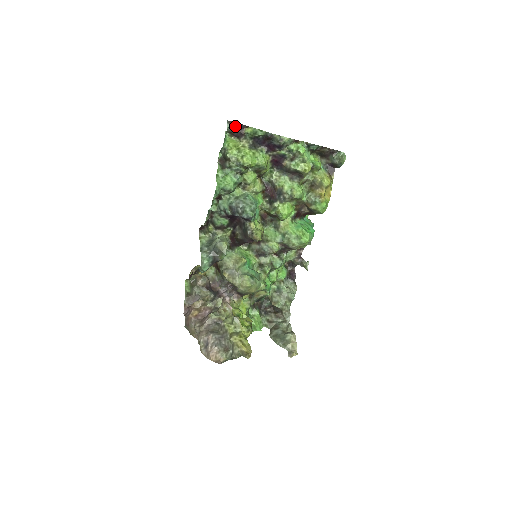
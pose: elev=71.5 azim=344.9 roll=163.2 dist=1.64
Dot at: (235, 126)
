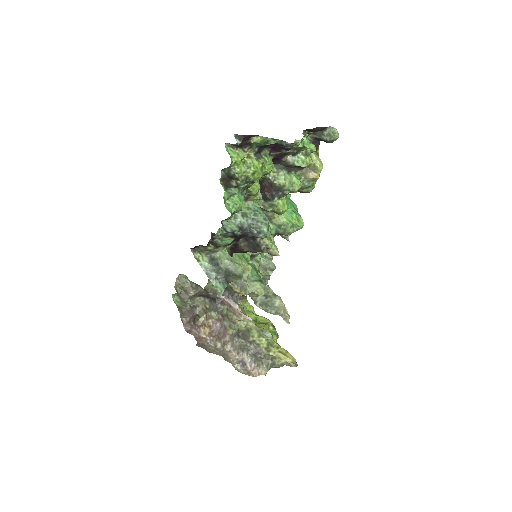
Dot at: (243, 139)
